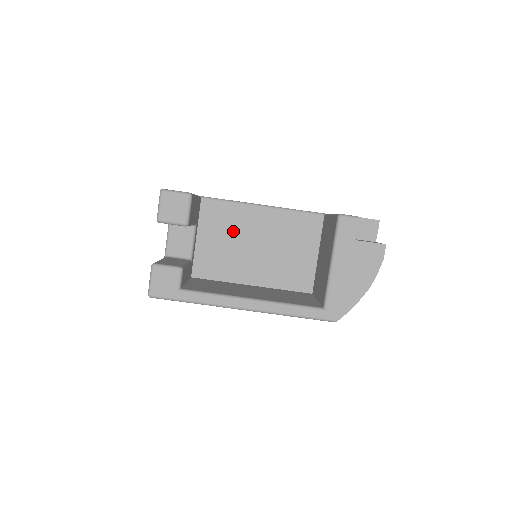
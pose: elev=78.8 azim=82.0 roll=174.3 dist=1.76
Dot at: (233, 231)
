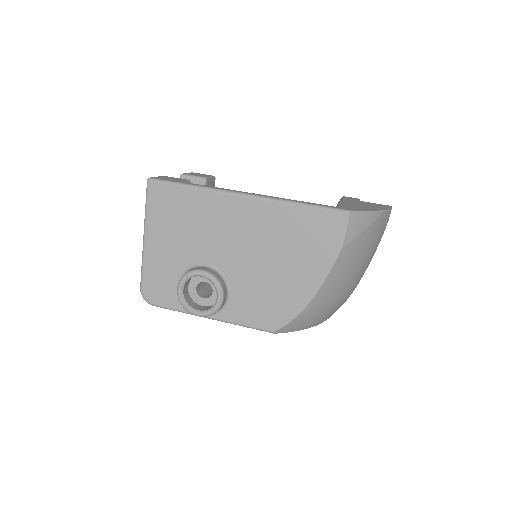
Dot at: occluded
